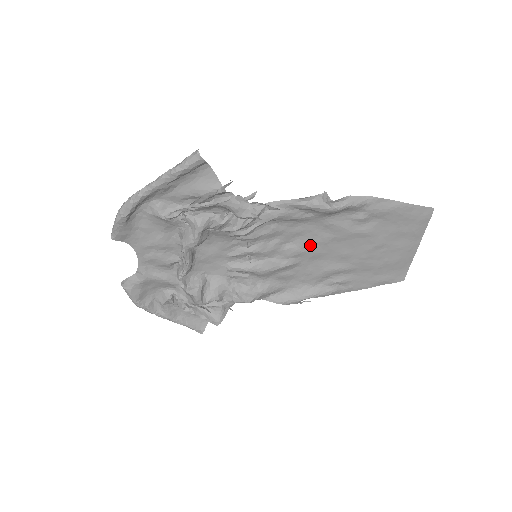
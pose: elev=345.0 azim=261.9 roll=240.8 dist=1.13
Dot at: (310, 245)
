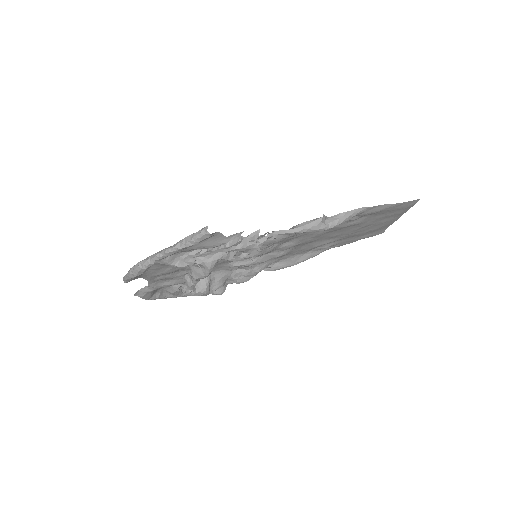
Dot at: (305, 240)
